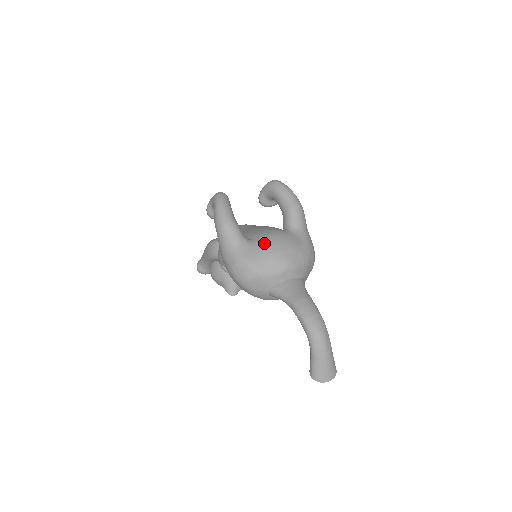
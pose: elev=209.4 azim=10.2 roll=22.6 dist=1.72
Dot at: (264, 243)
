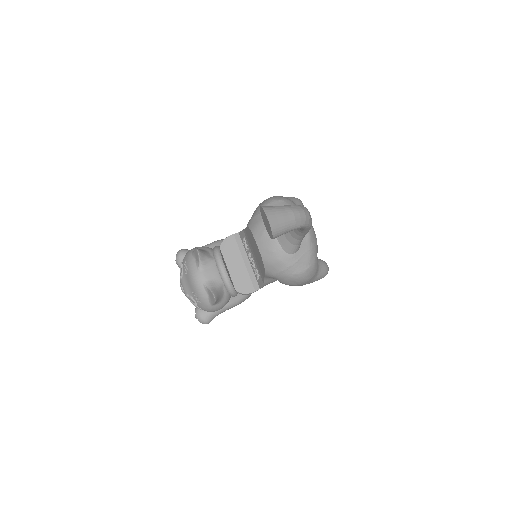
Dot at: occluded
